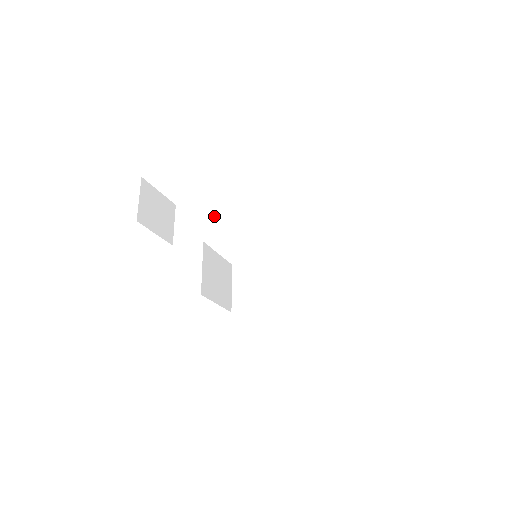
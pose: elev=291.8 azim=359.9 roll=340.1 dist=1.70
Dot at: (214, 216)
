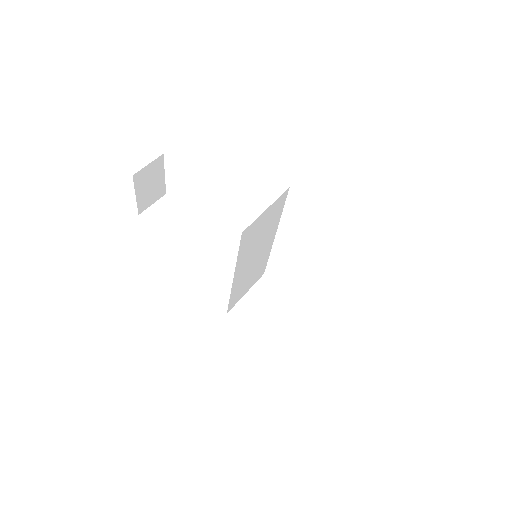
Dot at: occluded
